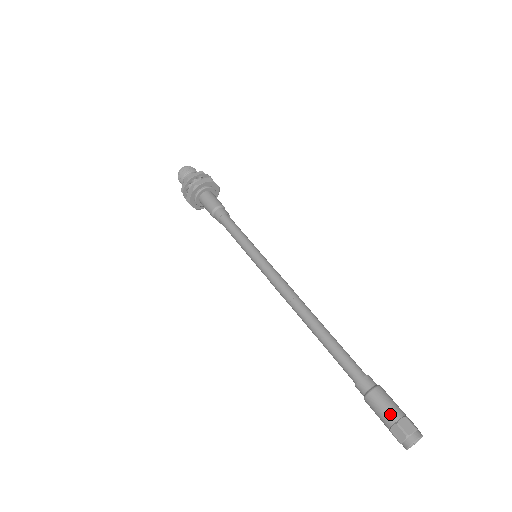
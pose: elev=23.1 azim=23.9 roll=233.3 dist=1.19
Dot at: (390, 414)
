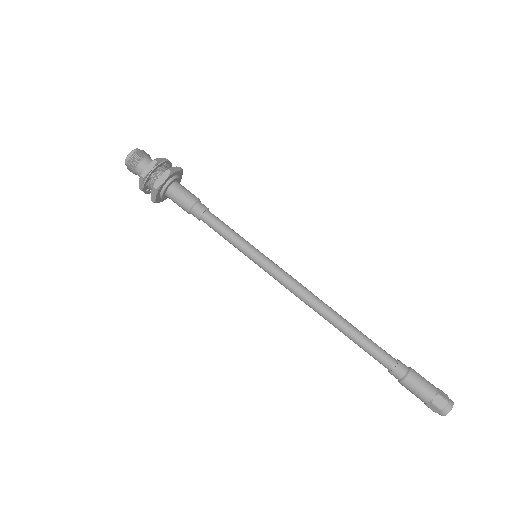
Dot at: (425, 396)
